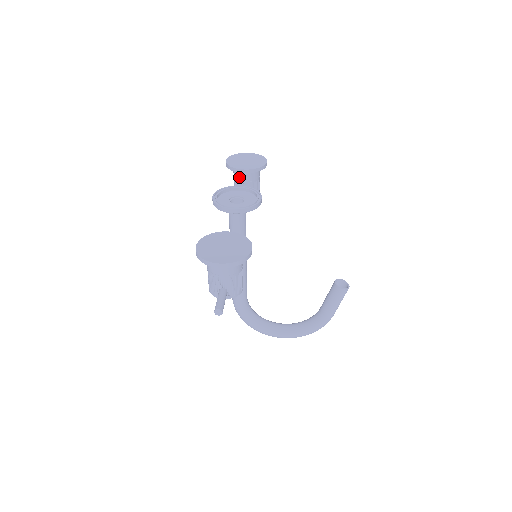
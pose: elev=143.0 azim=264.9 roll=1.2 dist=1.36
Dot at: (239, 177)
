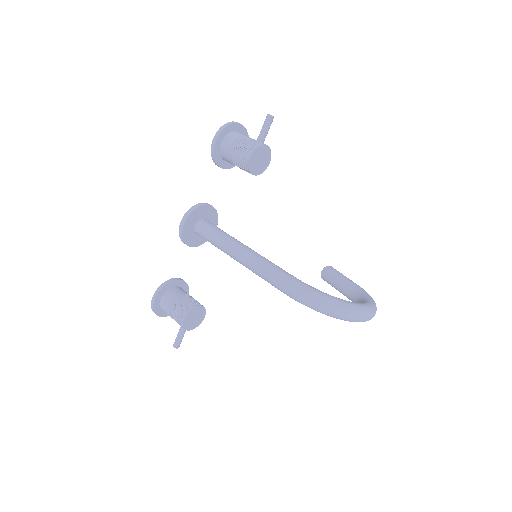
Dot at: (176, 292)
